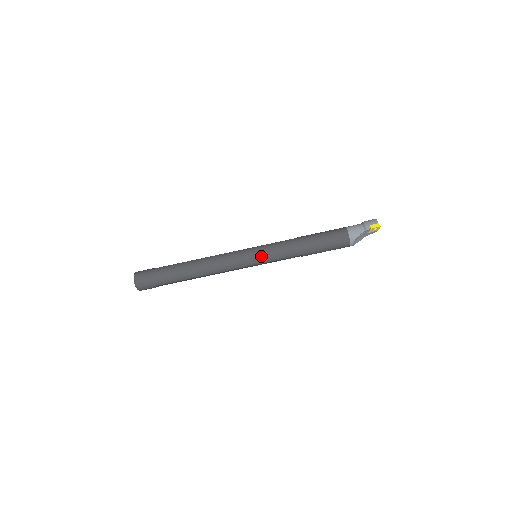
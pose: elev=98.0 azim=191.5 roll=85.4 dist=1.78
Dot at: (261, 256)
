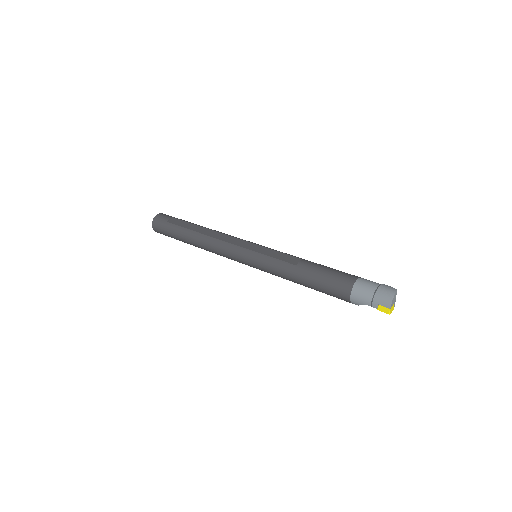
Dot at: (255, 266)
